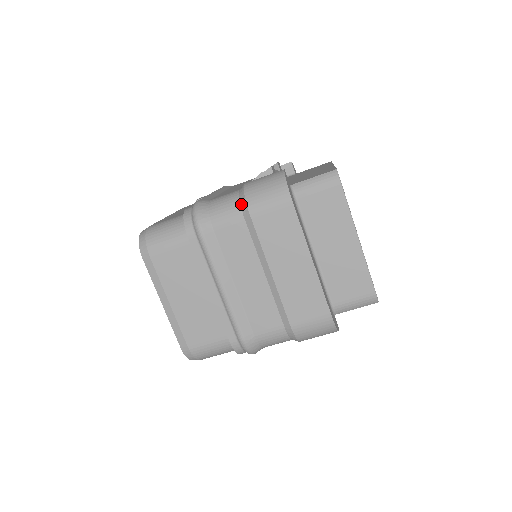
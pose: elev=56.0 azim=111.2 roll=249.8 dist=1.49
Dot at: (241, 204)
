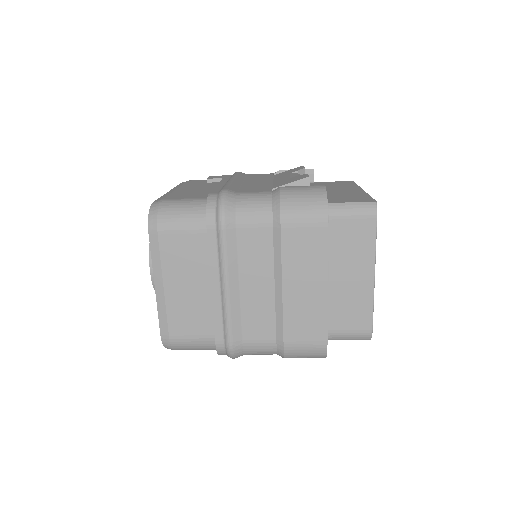
Dot at: (273, 209)
